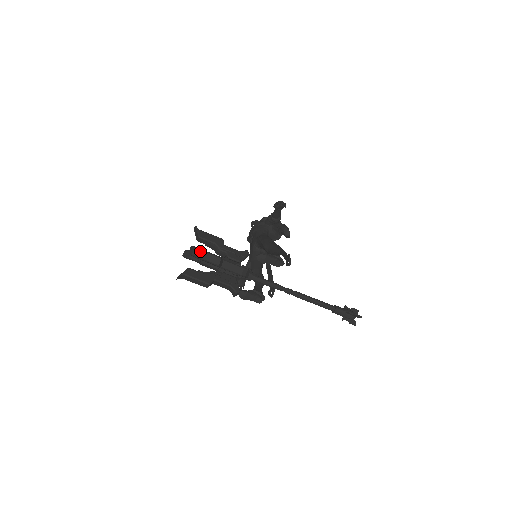
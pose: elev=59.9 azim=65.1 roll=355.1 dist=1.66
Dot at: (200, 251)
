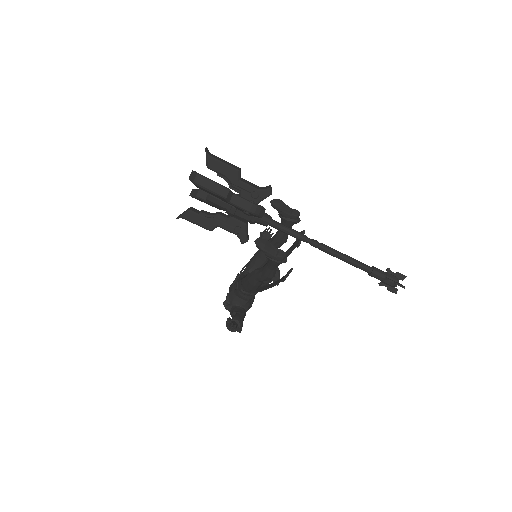
Dot at: (216, 157)
